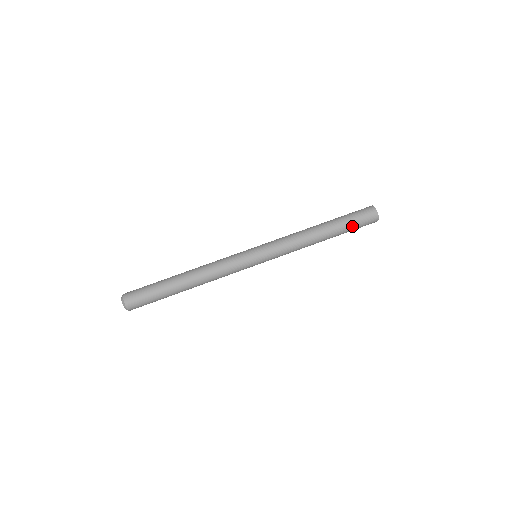
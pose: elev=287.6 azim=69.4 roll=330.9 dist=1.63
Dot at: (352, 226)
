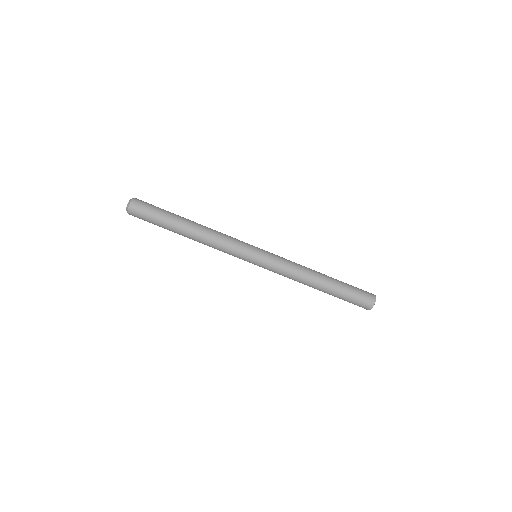
Dot at: (345, 299)
